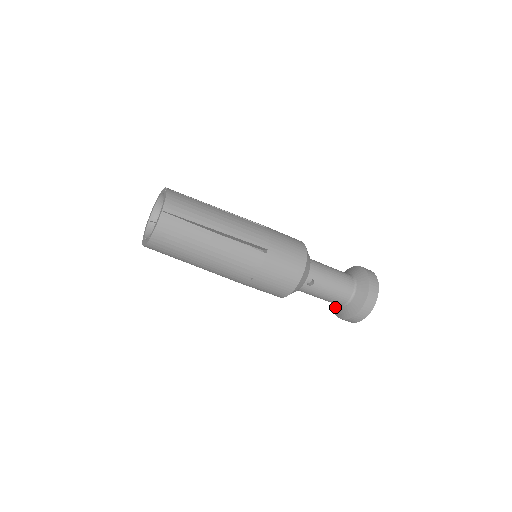
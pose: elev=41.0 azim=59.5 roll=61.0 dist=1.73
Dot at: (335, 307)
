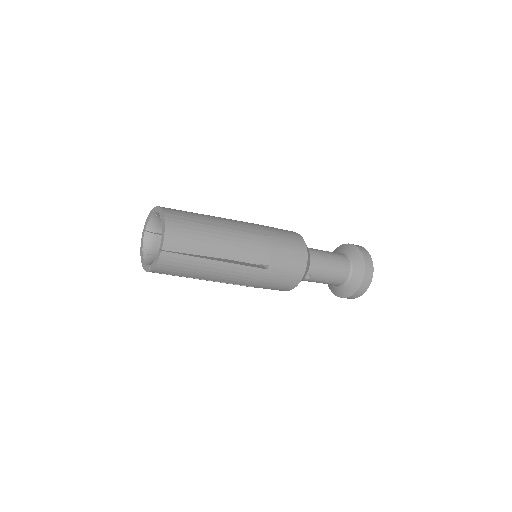
Dot at: occluded
